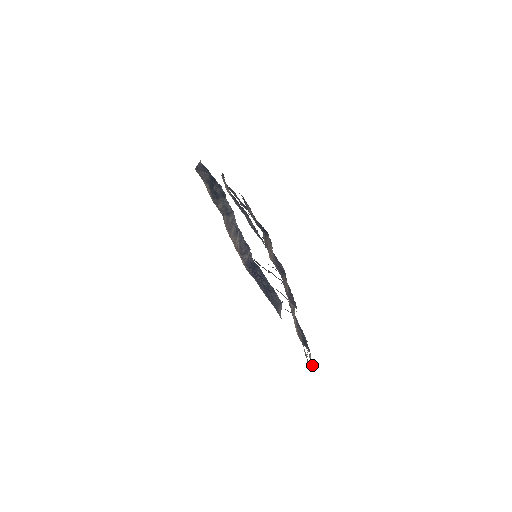
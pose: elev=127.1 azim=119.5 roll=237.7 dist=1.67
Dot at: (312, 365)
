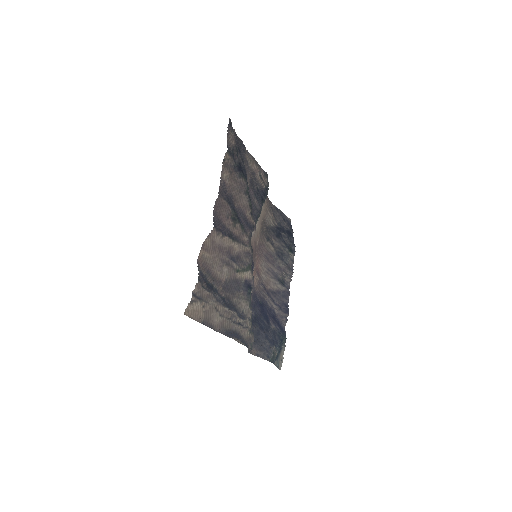
Dot at: (193, 301)
